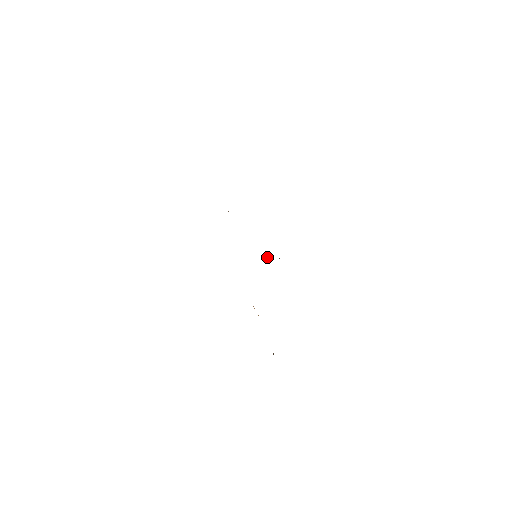
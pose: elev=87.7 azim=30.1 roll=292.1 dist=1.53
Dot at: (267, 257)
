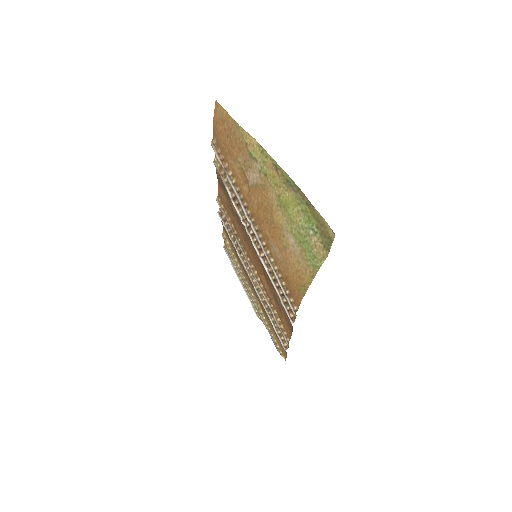
Dot at: (234, 235)
